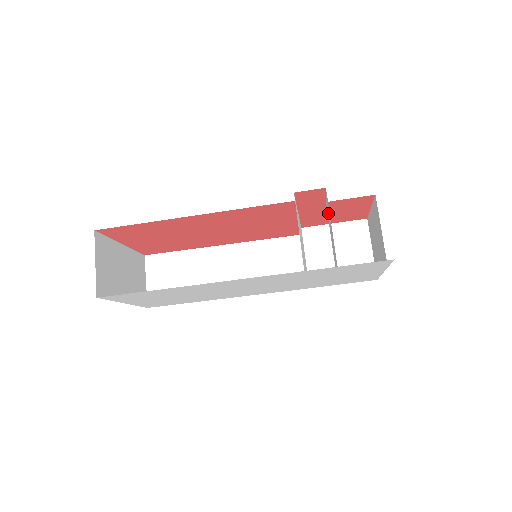
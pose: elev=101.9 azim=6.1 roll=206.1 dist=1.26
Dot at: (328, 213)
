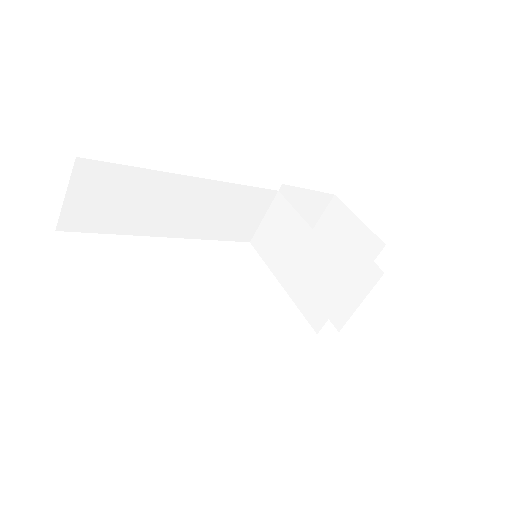
Dot at: (357, 271)
